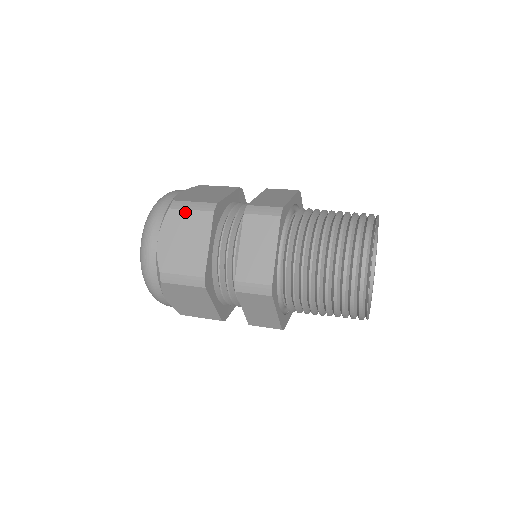
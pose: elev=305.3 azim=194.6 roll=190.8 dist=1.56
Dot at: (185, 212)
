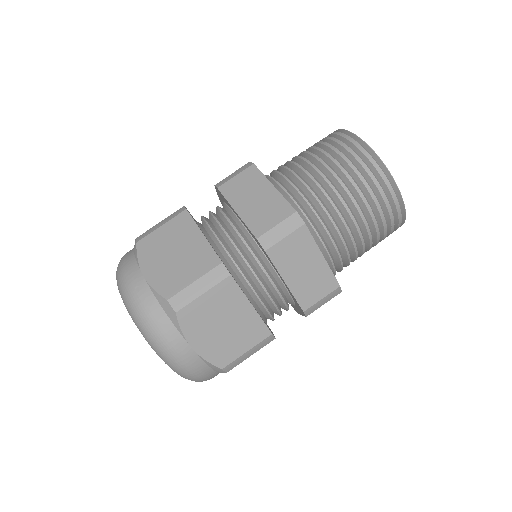
Dot at: (198, 301)
